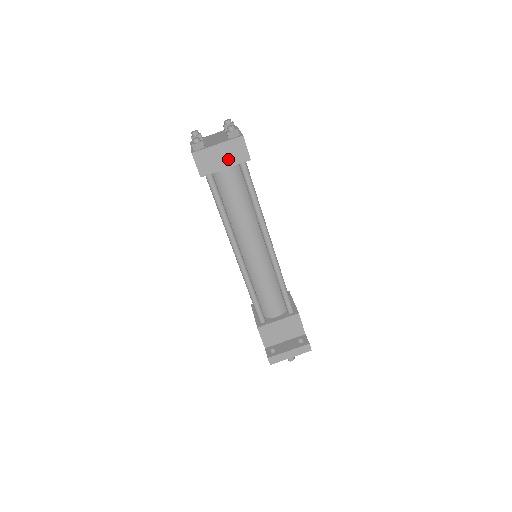
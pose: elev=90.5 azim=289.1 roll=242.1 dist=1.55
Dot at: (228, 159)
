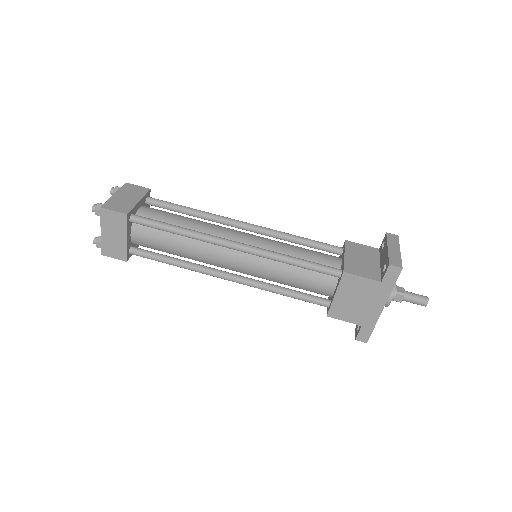
Dot at: (133, 197)
